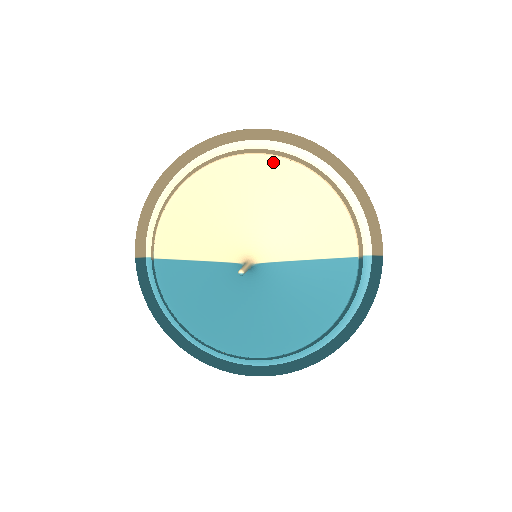
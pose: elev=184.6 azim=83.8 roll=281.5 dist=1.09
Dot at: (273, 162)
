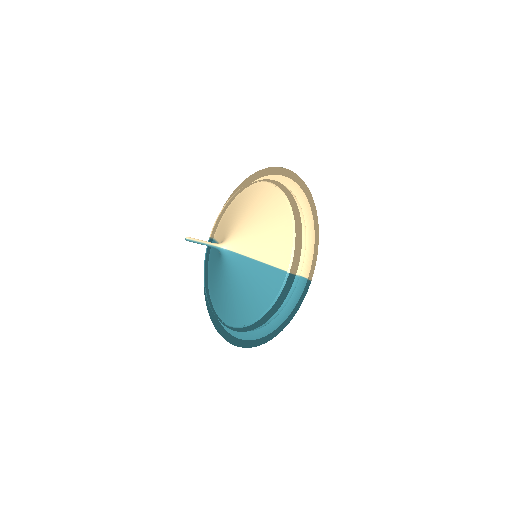
Dot at: (275, 190)
